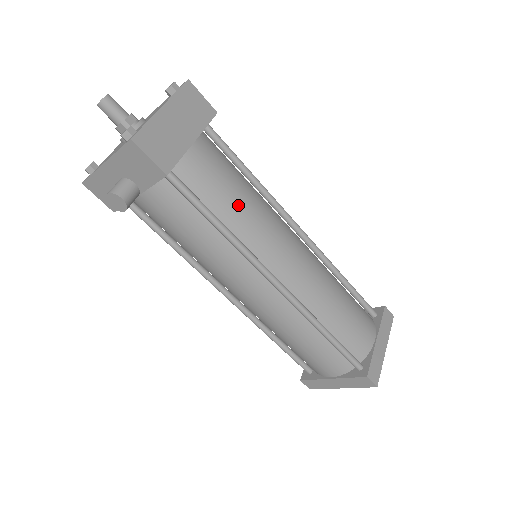
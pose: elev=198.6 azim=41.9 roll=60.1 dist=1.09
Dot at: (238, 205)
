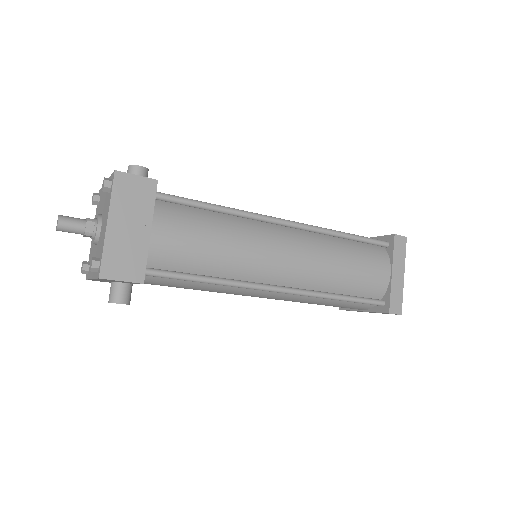
Dot at: (216, 254)
